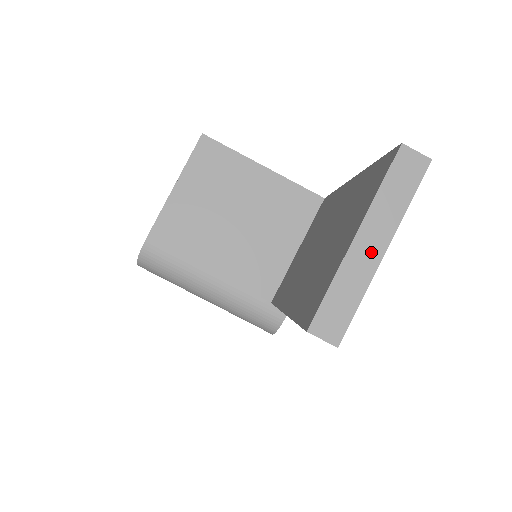
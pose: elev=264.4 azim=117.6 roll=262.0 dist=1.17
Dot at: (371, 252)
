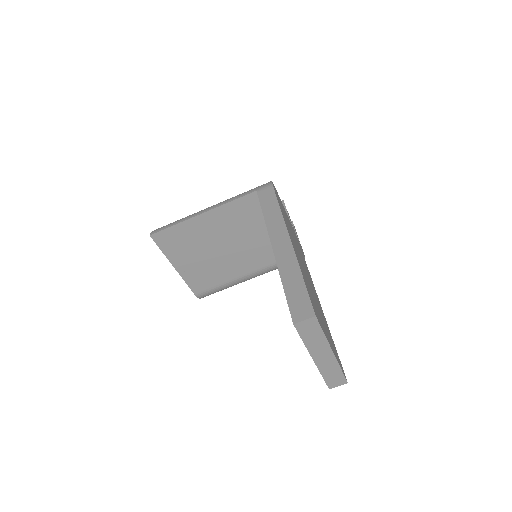
Dot at: (327, 358)
